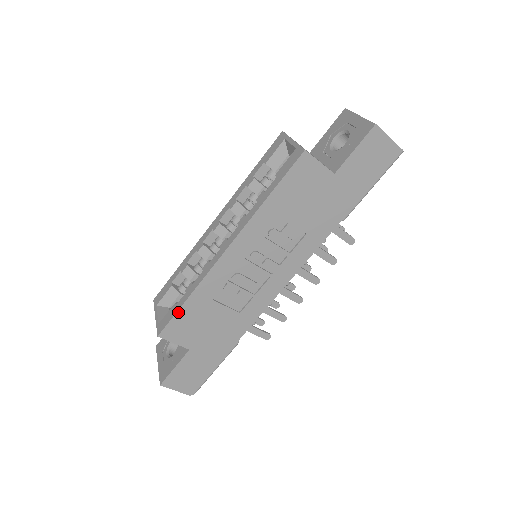
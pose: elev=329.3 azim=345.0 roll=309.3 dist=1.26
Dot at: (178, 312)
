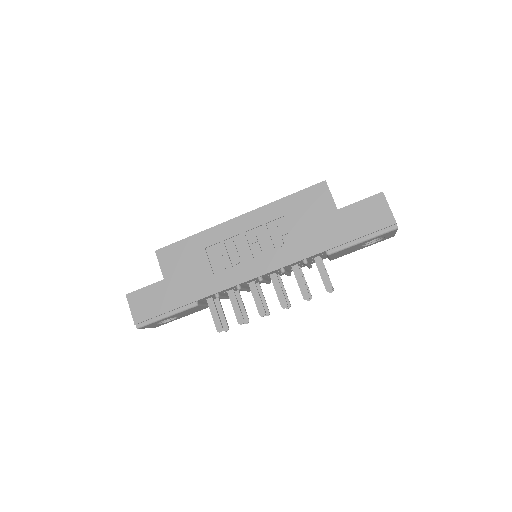
Dot at: (179, 242)
